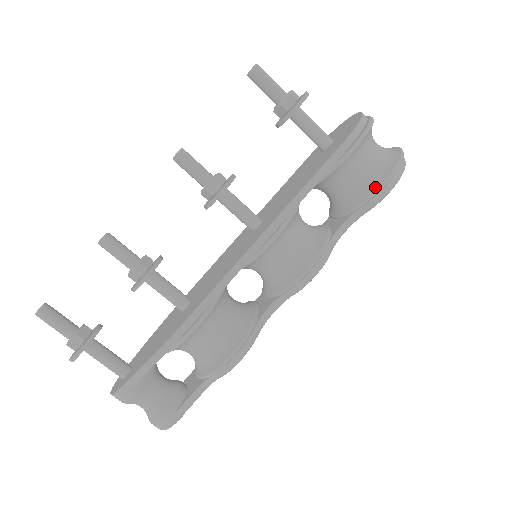
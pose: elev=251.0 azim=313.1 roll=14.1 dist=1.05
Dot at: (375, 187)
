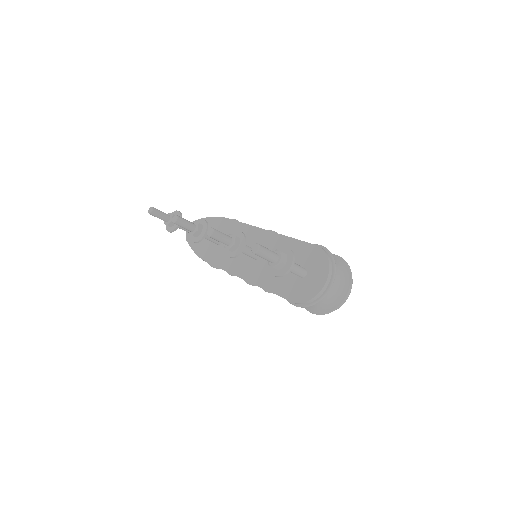
Dot at: (307, 308)
